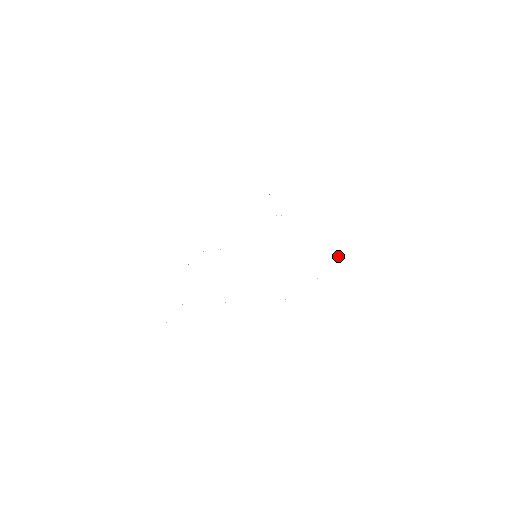
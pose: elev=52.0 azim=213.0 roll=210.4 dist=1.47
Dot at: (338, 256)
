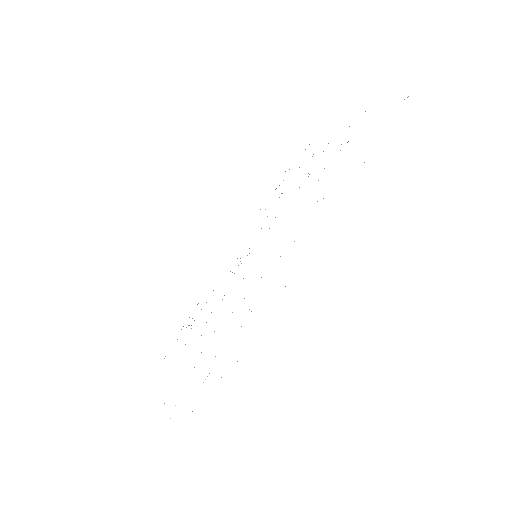
Dot at: occluded
